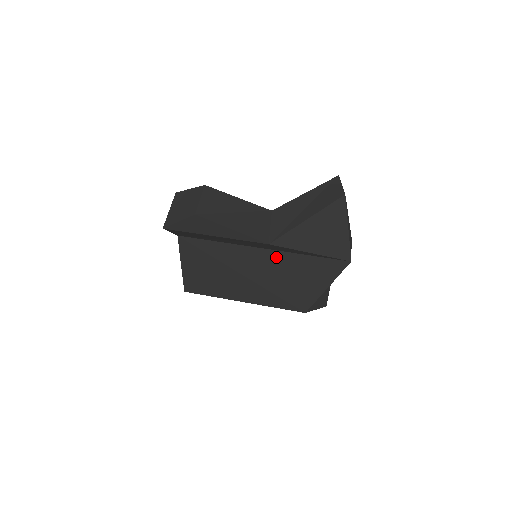
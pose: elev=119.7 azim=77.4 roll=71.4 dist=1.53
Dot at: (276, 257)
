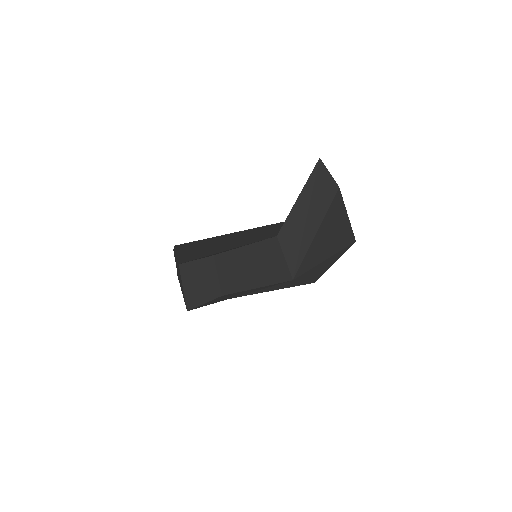
Dot at: occluded
